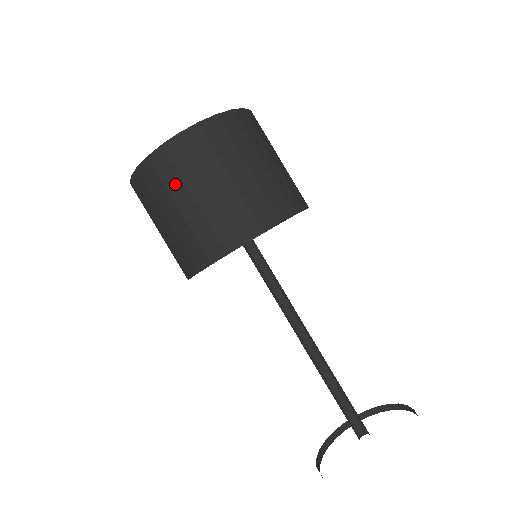
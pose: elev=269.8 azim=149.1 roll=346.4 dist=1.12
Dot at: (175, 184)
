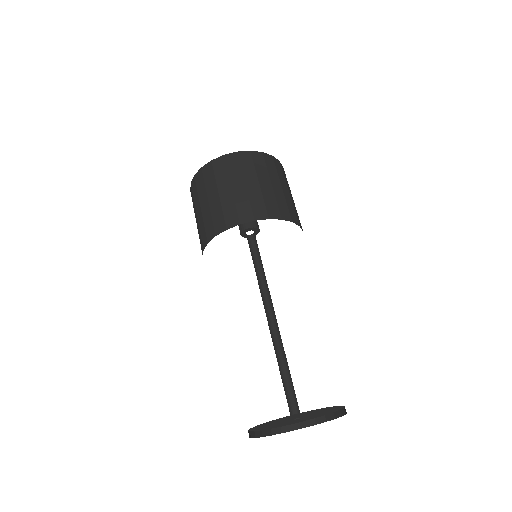
Dot at: (211, 184)
